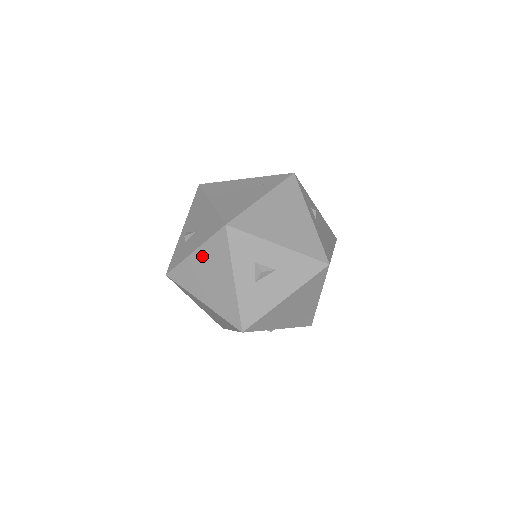
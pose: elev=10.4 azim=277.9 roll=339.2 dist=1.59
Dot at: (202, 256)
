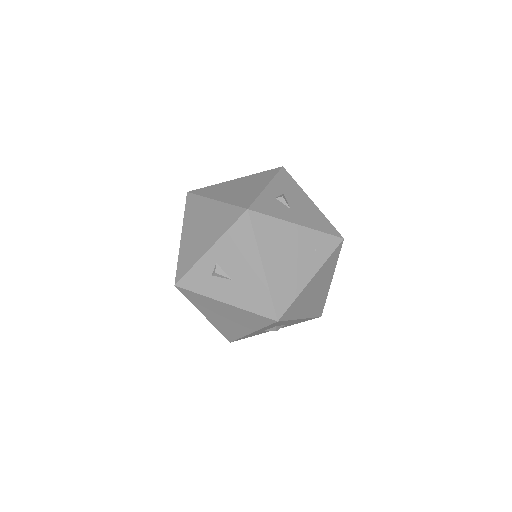
Dot at: (232, 310)
